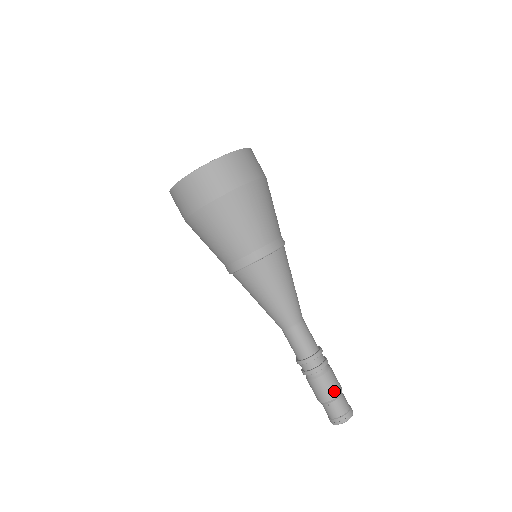
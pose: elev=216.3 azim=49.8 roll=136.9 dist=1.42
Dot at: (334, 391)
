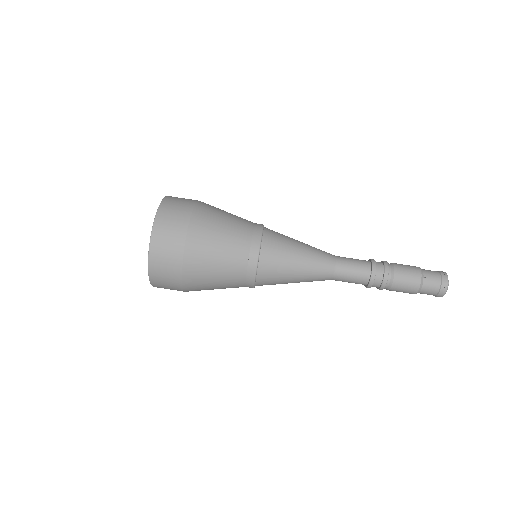
Dot at: (411, 290)
